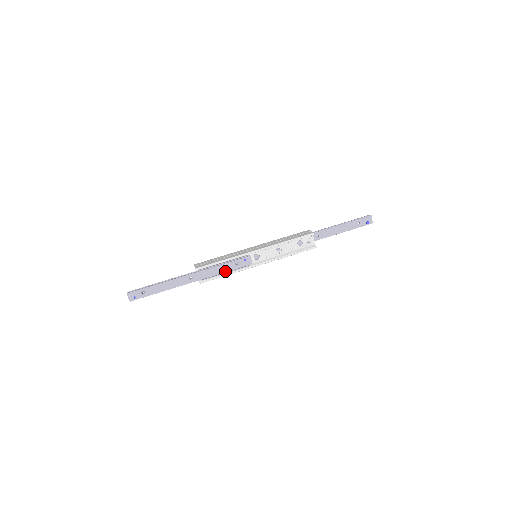
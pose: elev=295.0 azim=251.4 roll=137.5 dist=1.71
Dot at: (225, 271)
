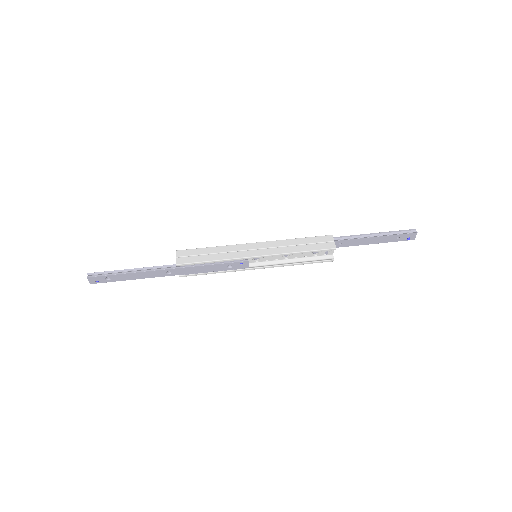
Dot at: (213, 270)
